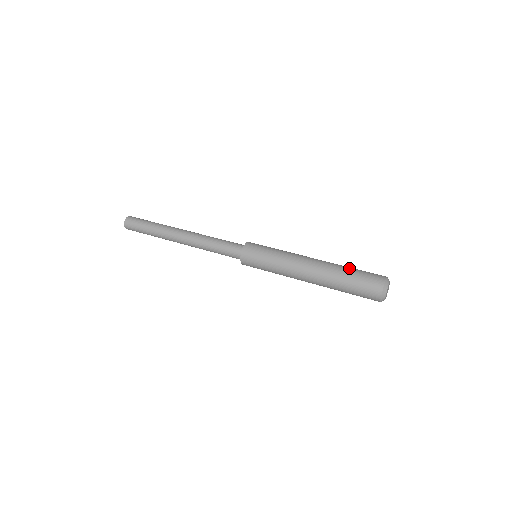
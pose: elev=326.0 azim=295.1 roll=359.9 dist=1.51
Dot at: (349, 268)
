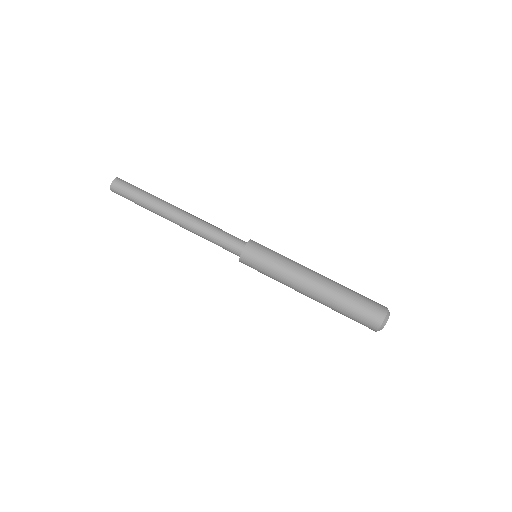
Dot at: (348, 302)
